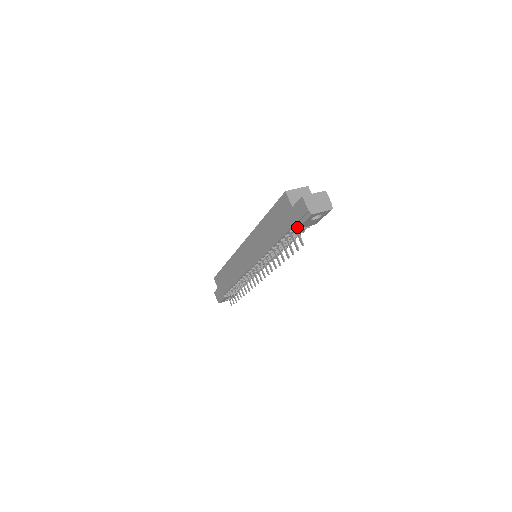
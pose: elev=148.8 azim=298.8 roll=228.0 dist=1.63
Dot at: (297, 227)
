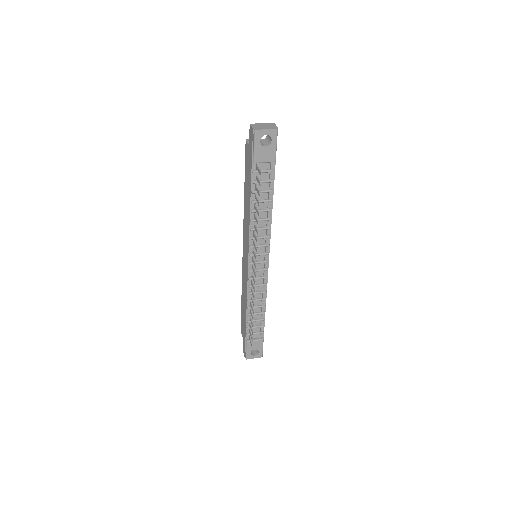
Dot at: (253, 158)
